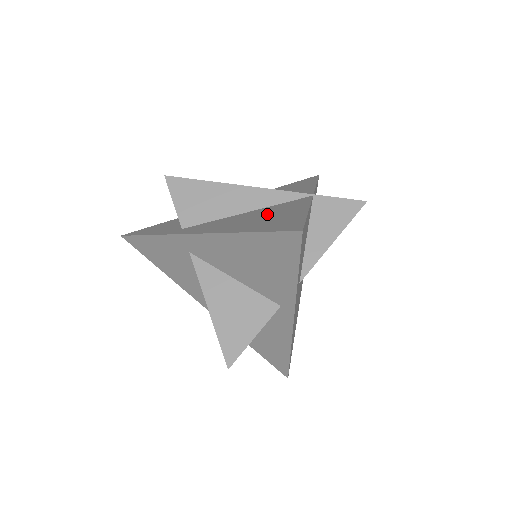
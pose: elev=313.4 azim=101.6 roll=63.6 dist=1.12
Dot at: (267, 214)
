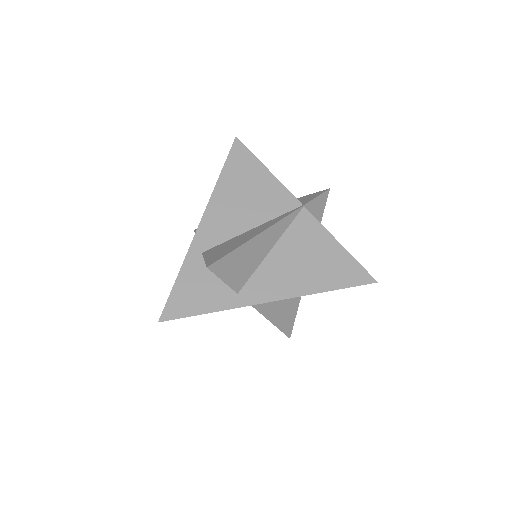
Dot at: (305, 253)
